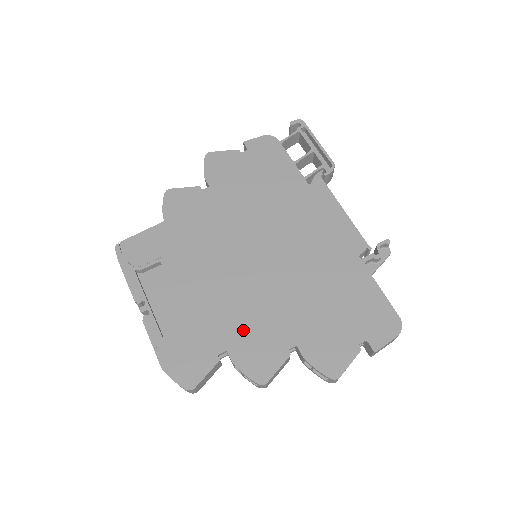
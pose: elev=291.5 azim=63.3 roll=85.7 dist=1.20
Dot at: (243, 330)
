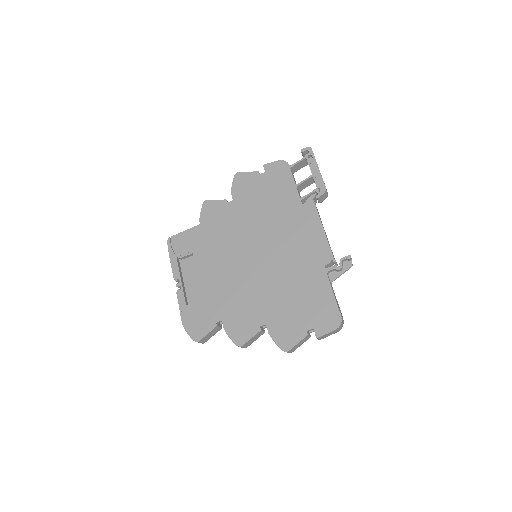
Dot at: (235, 308)
